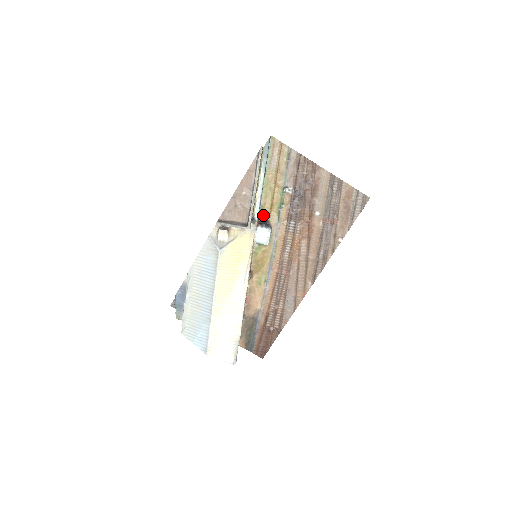
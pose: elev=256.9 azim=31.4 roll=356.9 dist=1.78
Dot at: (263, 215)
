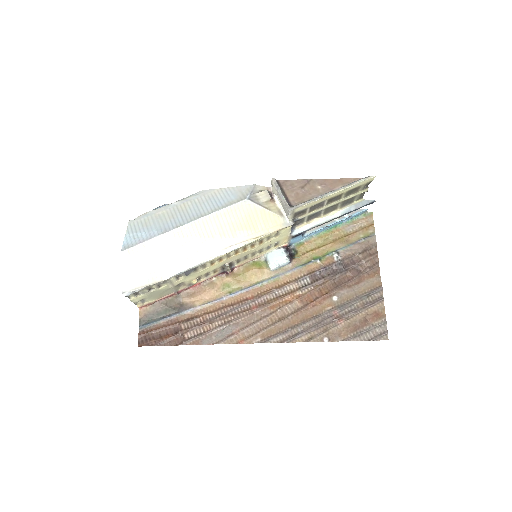
Dot at: (296, 249)
